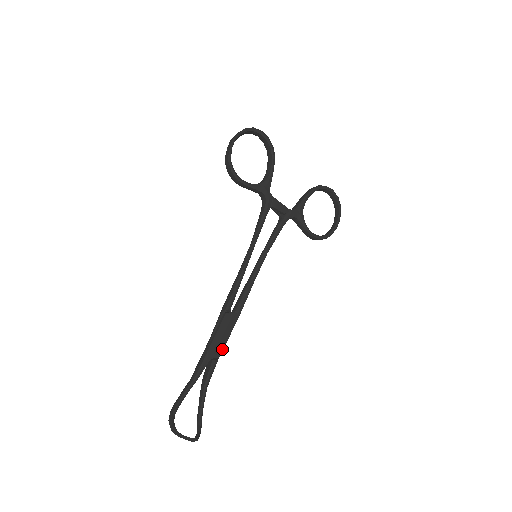
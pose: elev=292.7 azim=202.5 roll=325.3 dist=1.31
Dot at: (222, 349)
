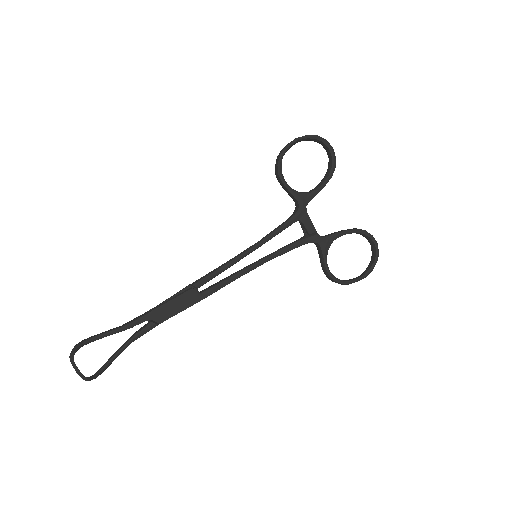
Dot at: (168, 318)
